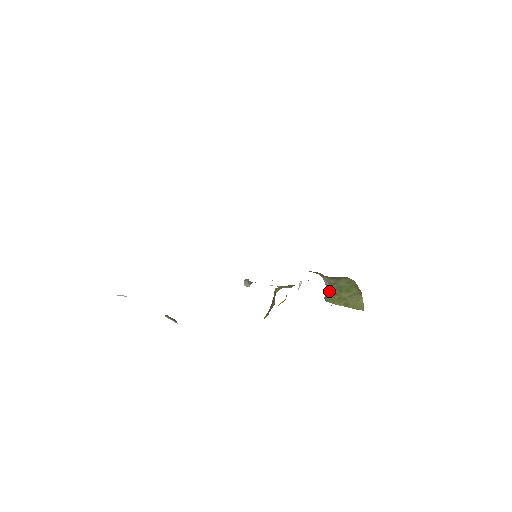
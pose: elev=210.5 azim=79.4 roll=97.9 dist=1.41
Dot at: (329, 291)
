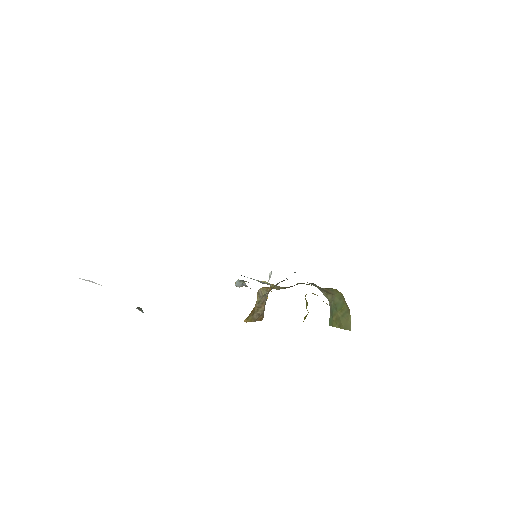
Dot at: (331, 312)
